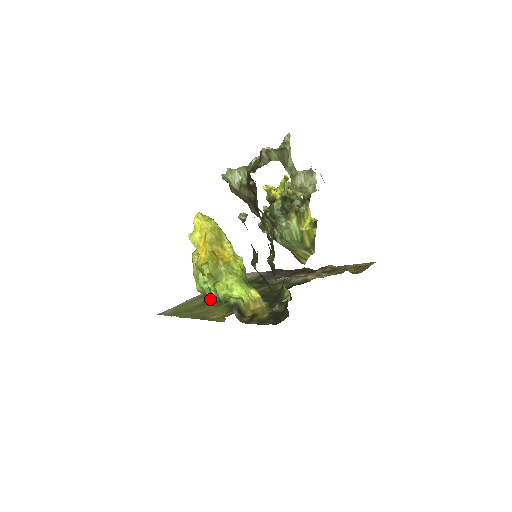
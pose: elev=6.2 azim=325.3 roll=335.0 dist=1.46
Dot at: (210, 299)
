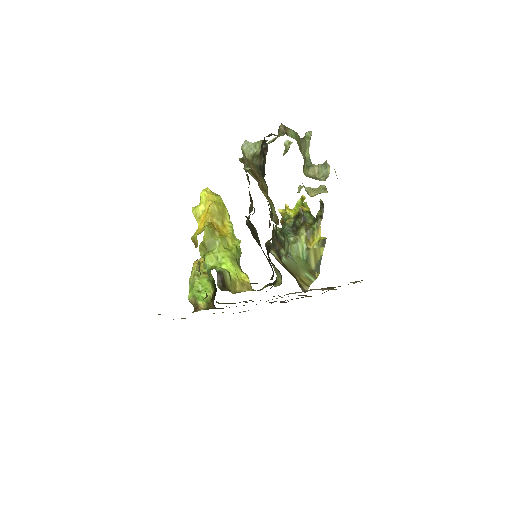
Dot at: (199, 308)
